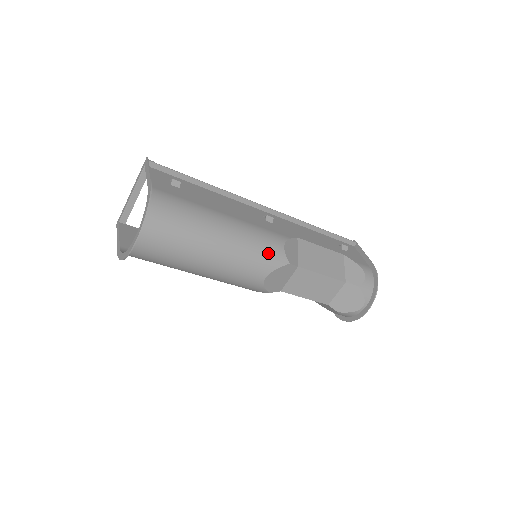
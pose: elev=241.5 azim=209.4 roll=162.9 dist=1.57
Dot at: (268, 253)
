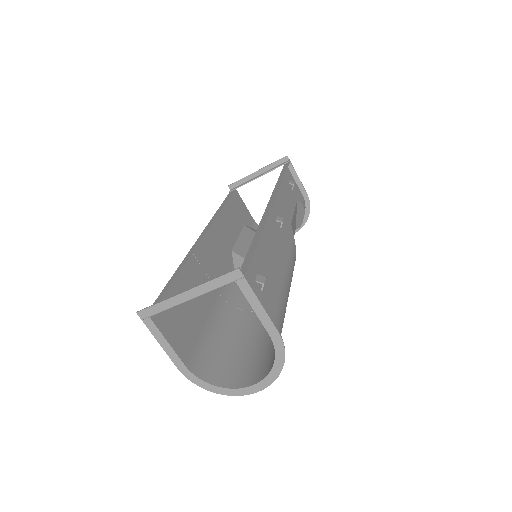
Dot at: occluded
